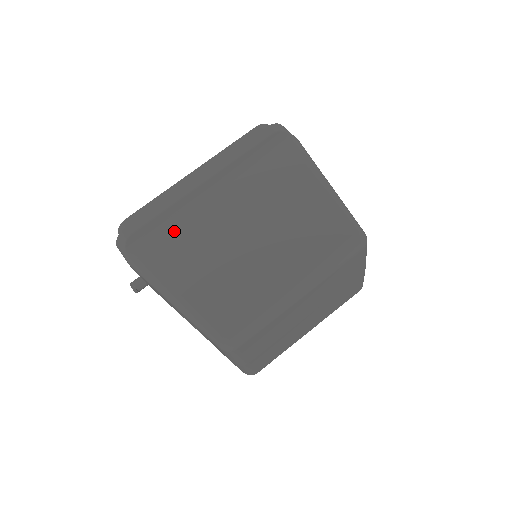
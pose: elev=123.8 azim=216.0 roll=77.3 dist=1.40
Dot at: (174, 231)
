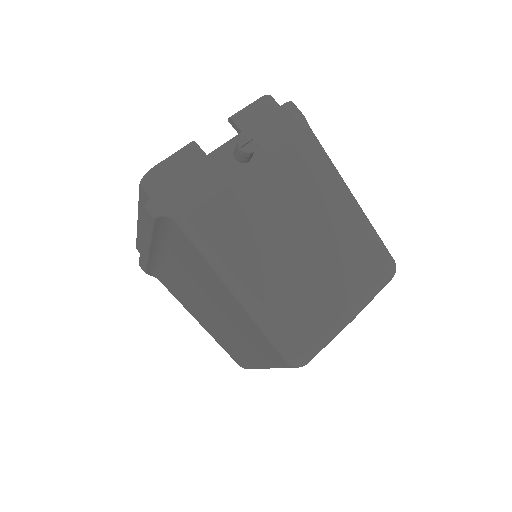
Dot at: (166, 277)
